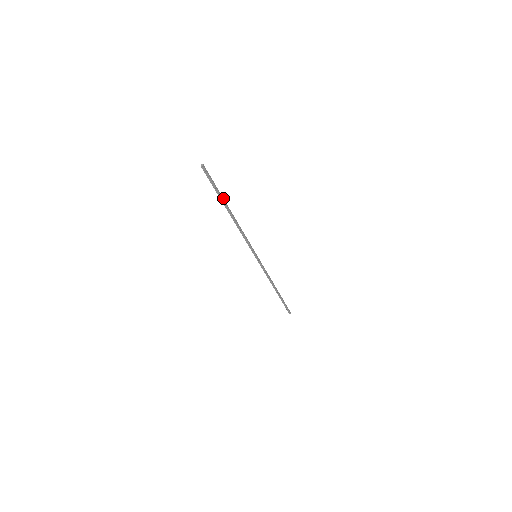
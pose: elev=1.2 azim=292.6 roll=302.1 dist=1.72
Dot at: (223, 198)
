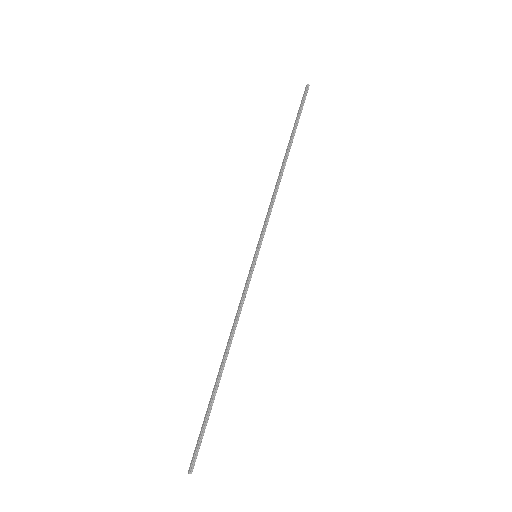
Dot at: (293, 136)
